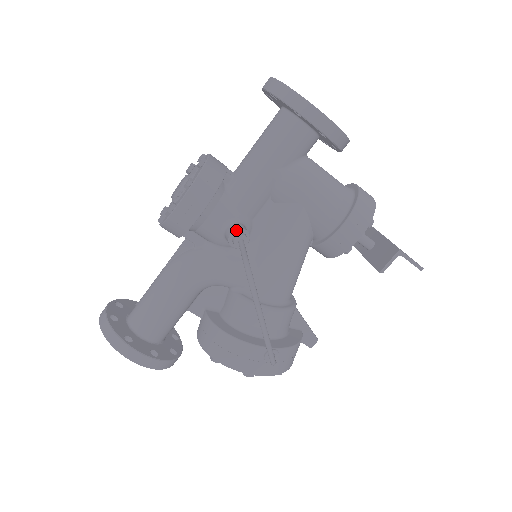
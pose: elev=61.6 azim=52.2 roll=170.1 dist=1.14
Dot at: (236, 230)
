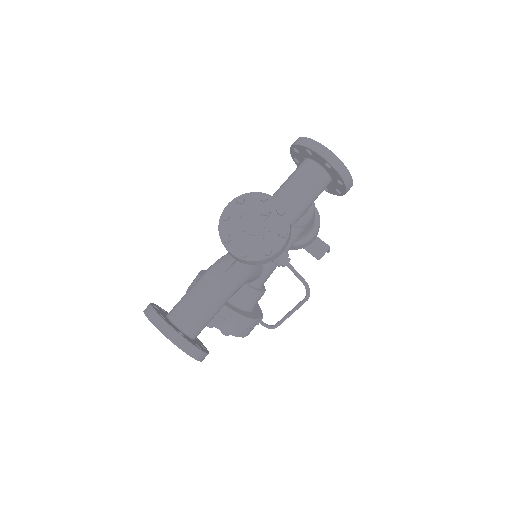
Dot at: occluded
